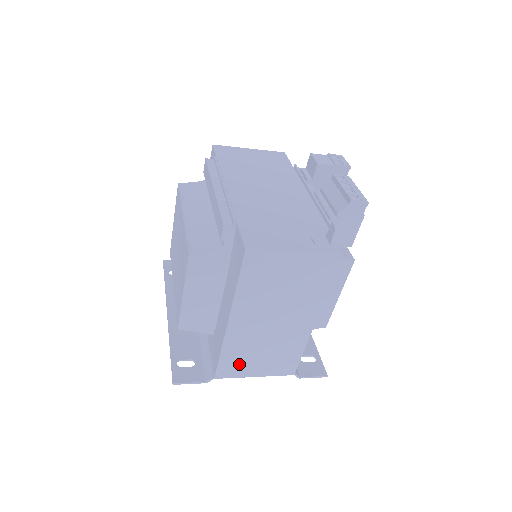
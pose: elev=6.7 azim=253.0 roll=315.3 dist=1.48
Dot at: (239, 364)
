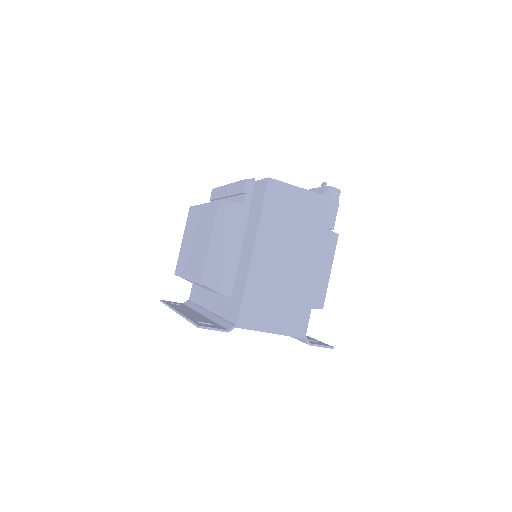
Dot at: (258, 311)
